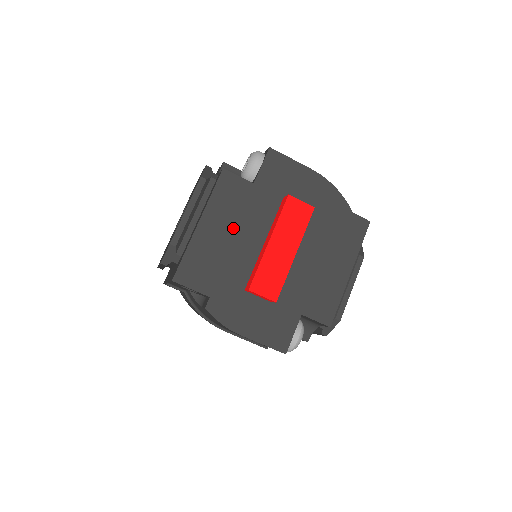
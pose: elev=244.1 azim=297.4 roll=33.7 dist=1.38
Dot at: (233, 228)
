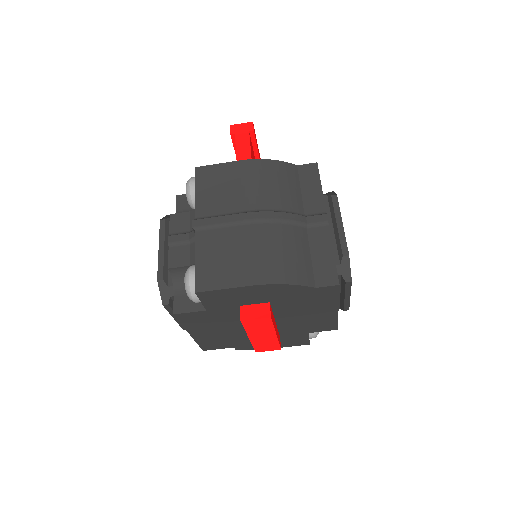
Dot at: (216, 328)
